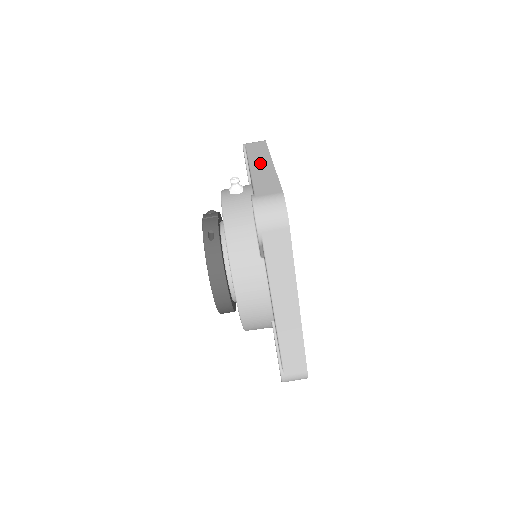
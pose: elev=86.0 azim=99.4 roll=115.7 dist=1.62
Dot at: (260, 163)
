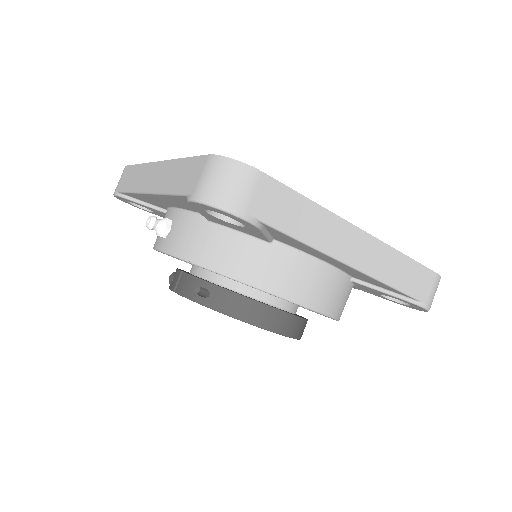
Dot at: (149, 178)
